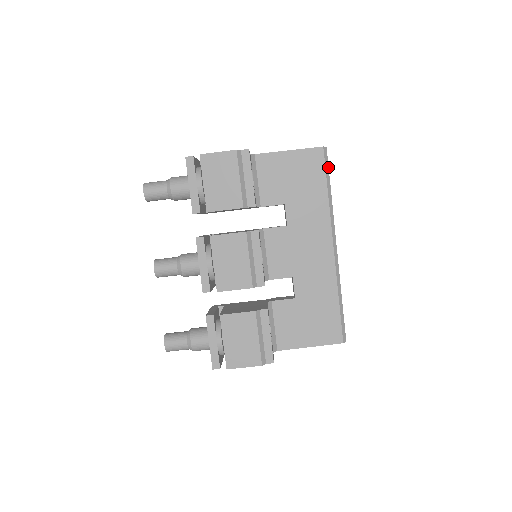
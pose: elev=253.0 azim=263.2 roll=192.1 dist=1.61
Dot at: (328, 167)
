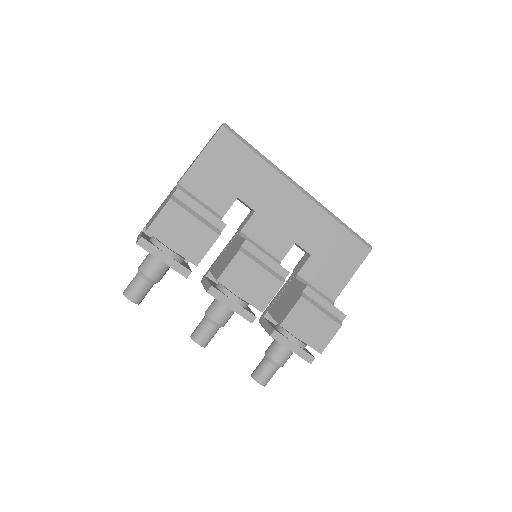
Dot at: (240, 137)
